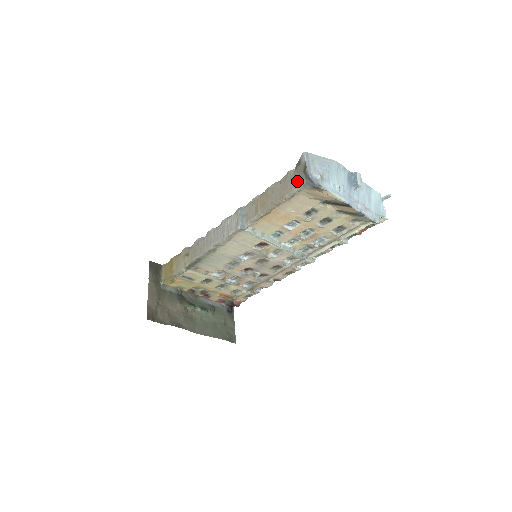
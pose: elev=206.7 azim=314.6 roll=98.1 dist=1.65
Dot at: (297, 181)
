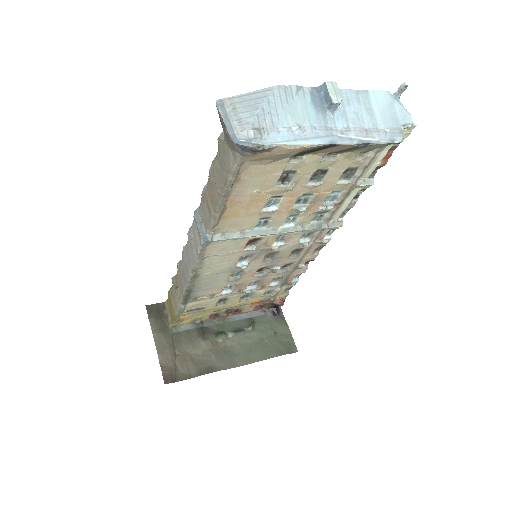
Dot at: (231, 151)
